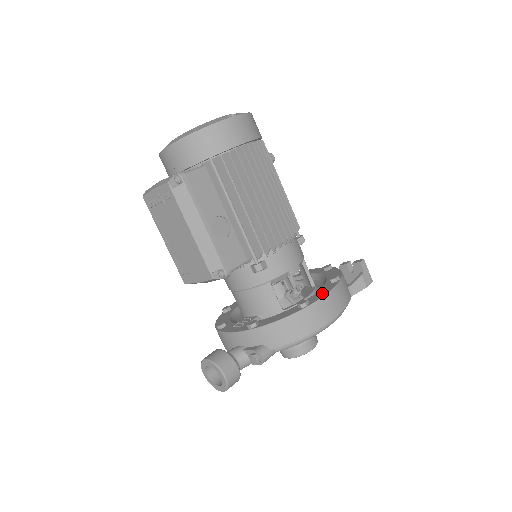
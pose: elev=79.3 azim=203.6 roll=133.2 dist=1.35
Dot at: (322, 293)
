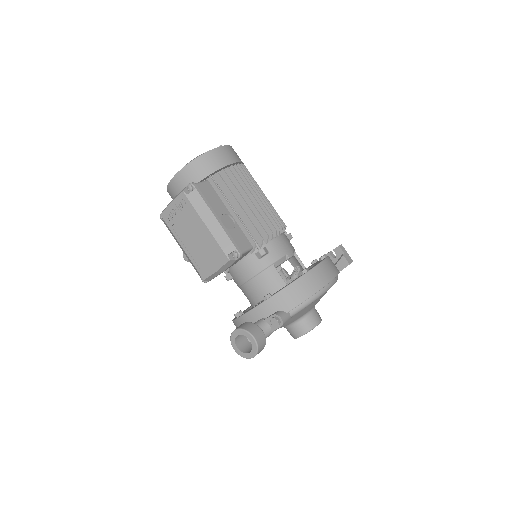
Dot at: (316, 264)
